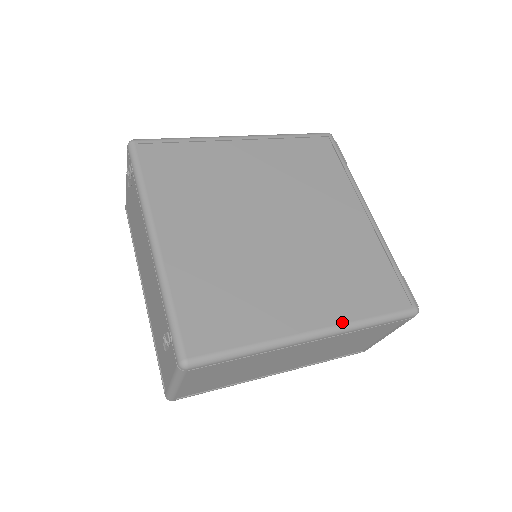
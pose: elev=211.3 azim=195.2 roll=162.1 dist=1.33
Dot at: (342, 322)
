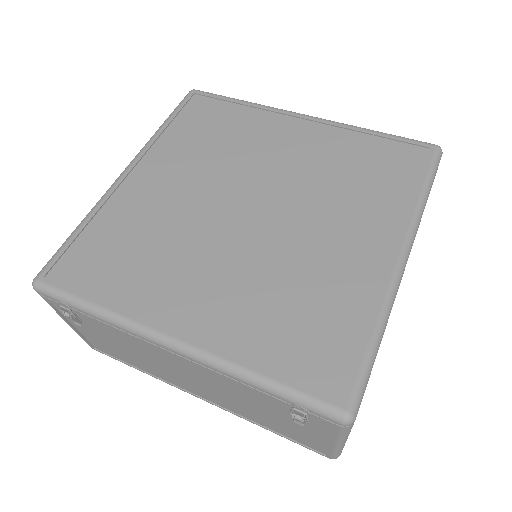
Dot at: (408, 222)
